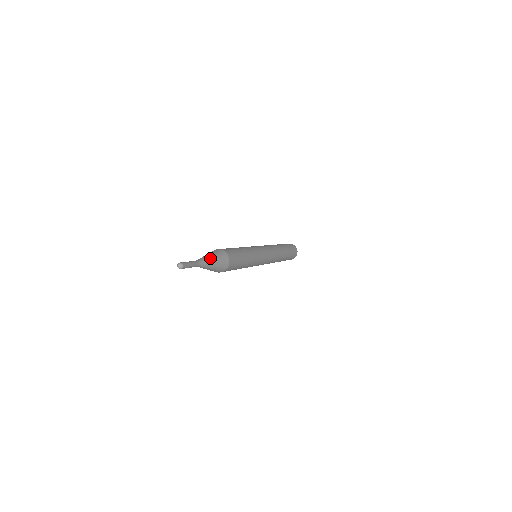
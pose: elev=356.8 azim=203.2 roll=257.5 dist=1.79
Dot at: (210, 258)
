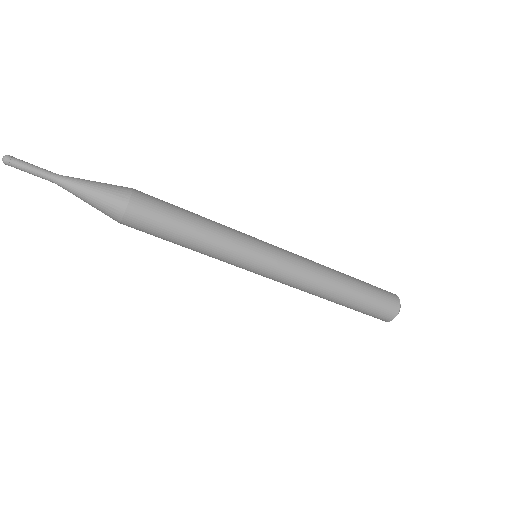
Dot at: (88, 180)
